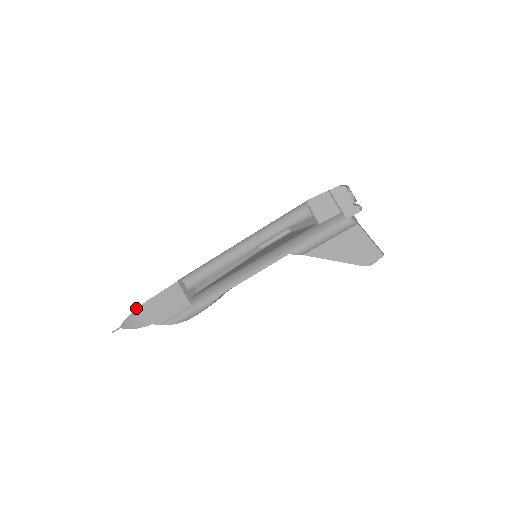
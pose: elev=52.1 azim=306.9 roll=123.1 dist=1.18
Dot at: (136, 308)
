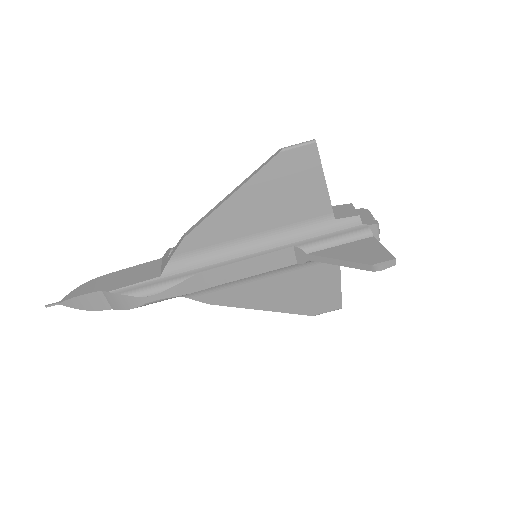
Dot at: (98, 277)
